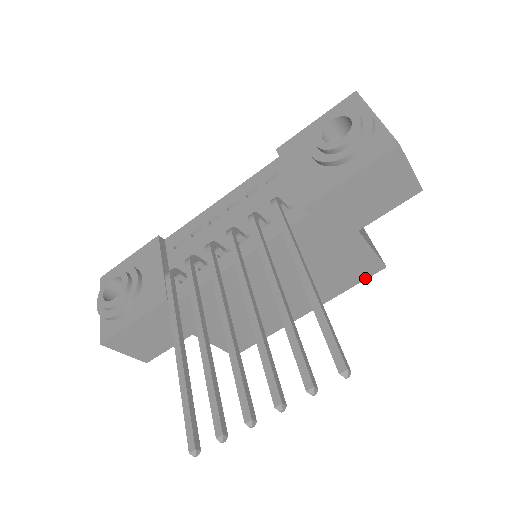
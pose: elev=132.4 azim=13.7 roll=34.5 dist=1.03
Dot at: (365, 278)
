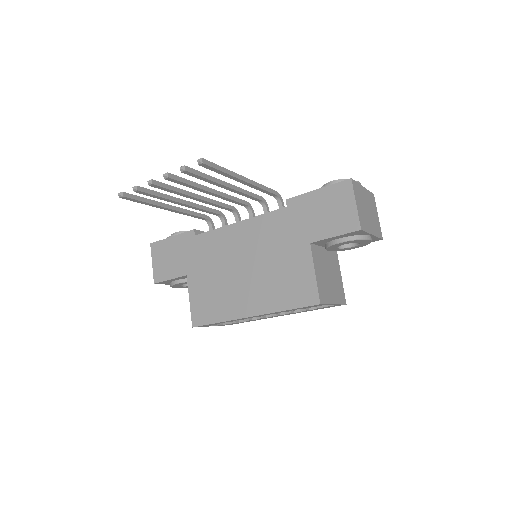
Dot at: (302, 306)
